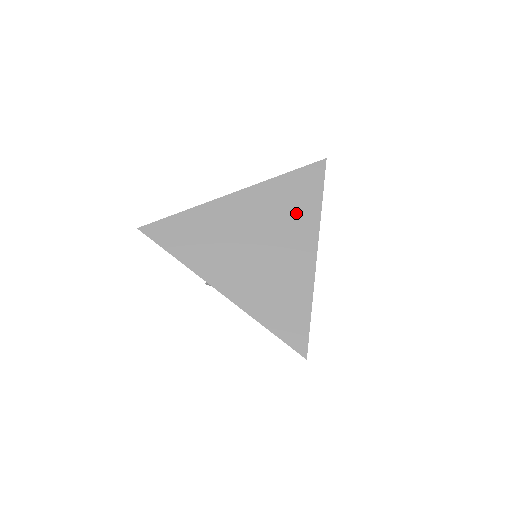
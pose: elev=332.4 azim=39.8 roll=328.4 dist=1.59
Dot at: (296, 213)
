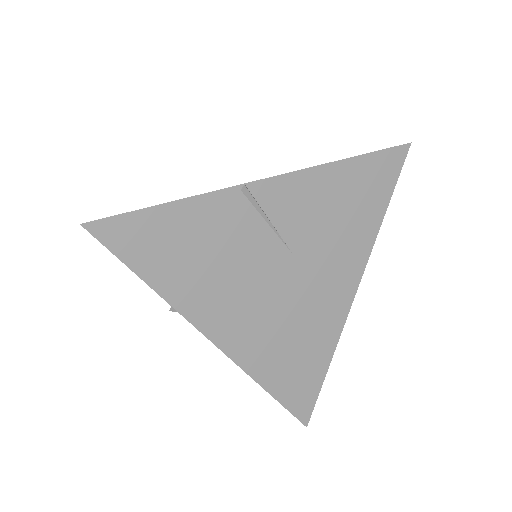
Dot at: occluded
